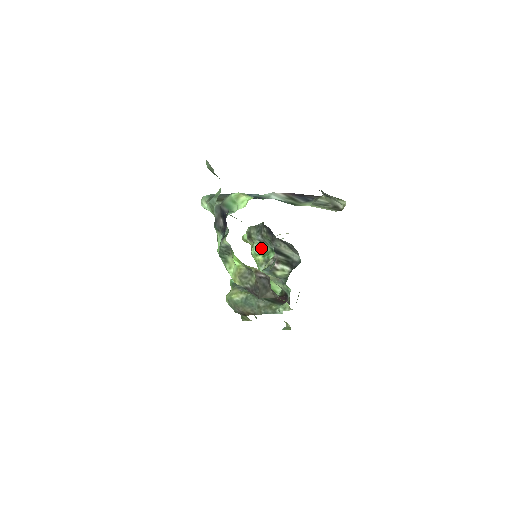
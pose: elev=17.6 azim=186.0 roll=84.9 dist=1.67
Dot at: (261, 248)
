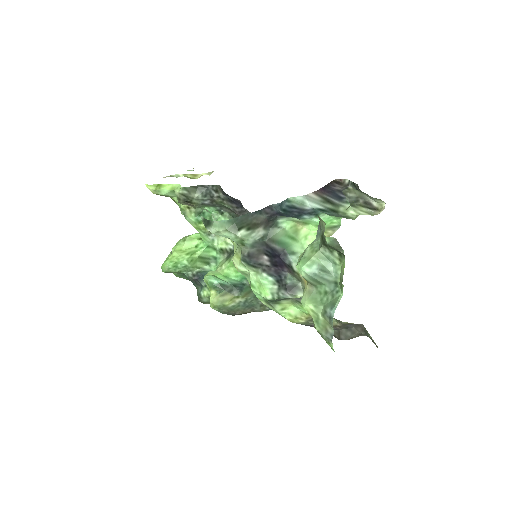
Dot at: (202, 210)
